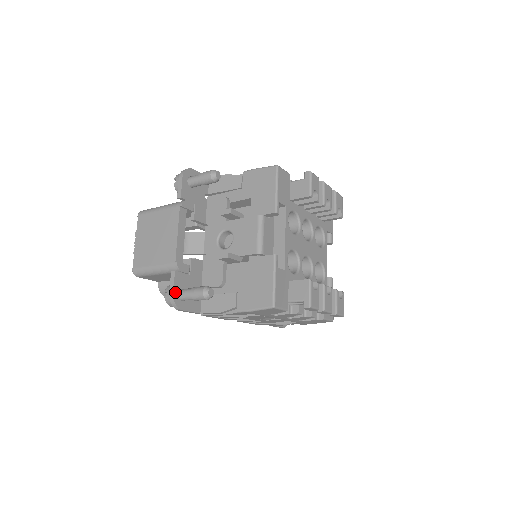
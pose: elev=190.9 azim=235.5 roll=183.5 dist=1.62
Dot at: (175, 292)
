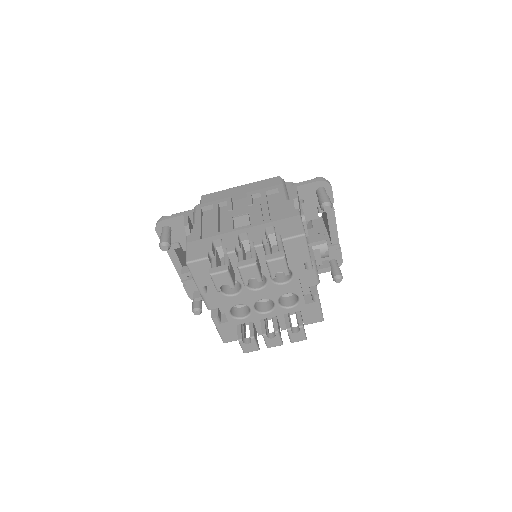
Dot at: (190, 295)
